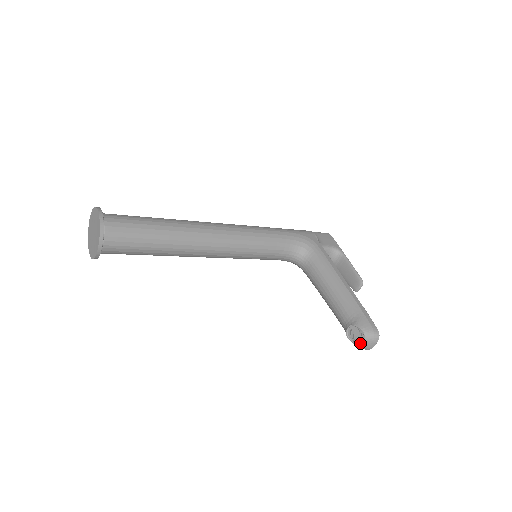
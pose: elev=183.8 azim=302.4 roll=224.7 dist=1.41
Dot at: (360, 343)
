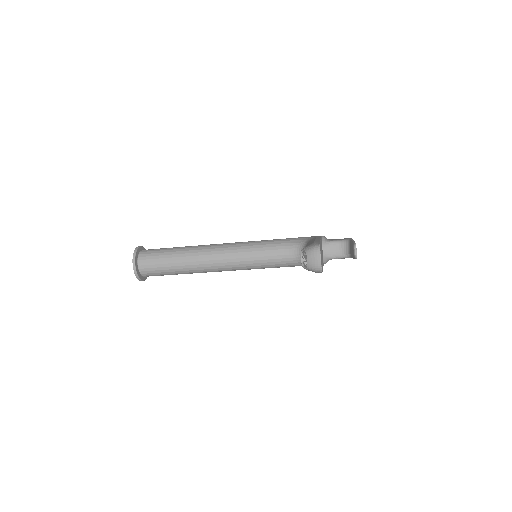
Dot at: (306, 262)
